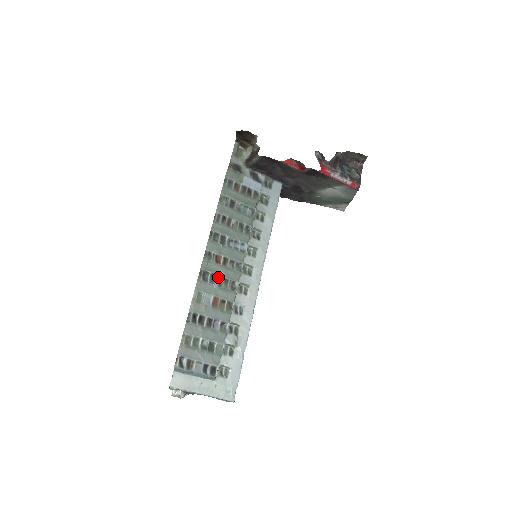
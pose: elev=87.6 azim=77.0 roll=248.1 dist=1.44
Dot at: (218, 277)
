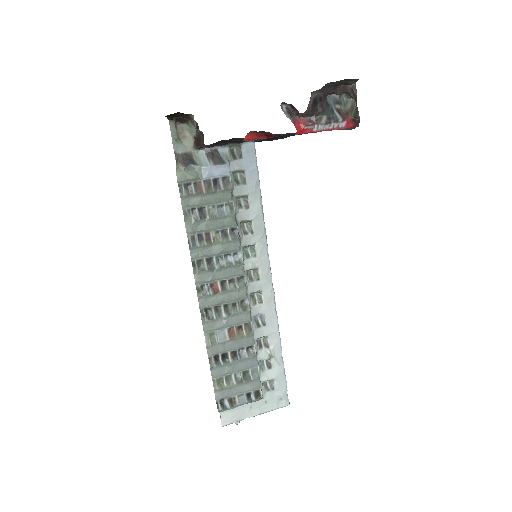
Dot at: (223, 306)
